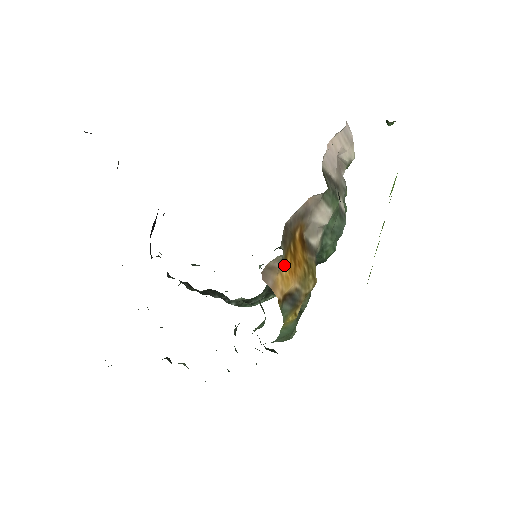
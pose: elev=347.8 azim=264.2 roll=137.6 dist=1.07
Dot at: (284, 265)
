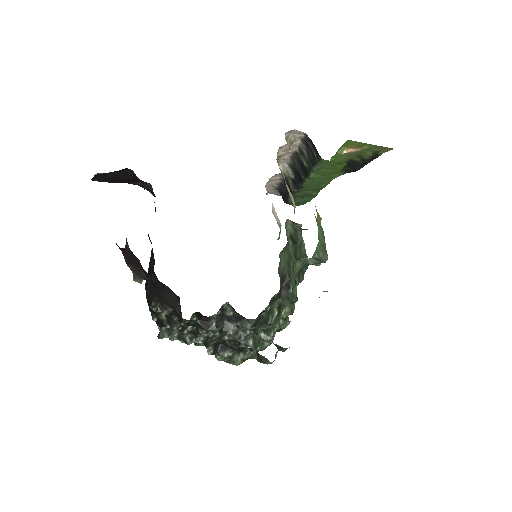
Dot at: occluded
